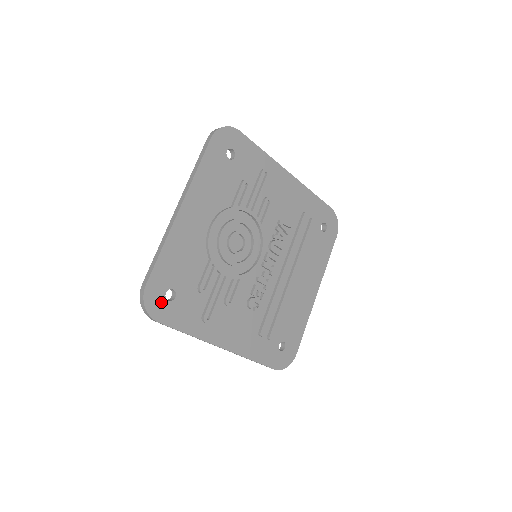
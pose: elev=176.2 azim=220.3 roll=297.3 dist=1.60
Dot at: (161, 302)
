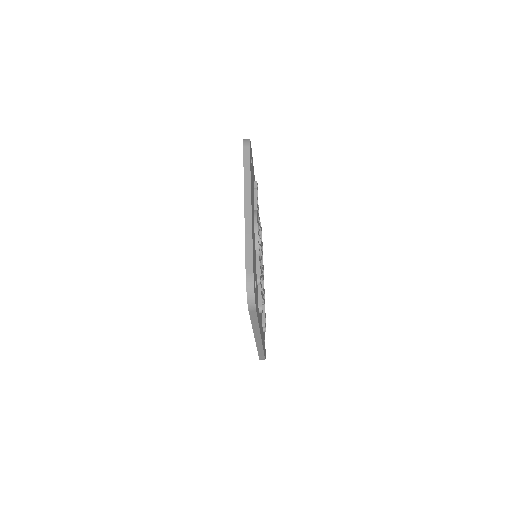
Dot at: (255, 291)
